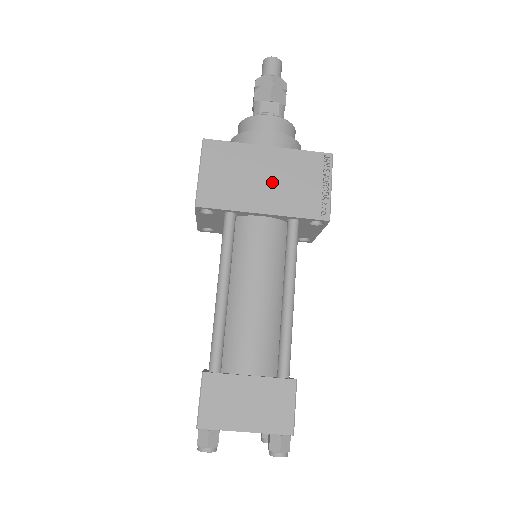
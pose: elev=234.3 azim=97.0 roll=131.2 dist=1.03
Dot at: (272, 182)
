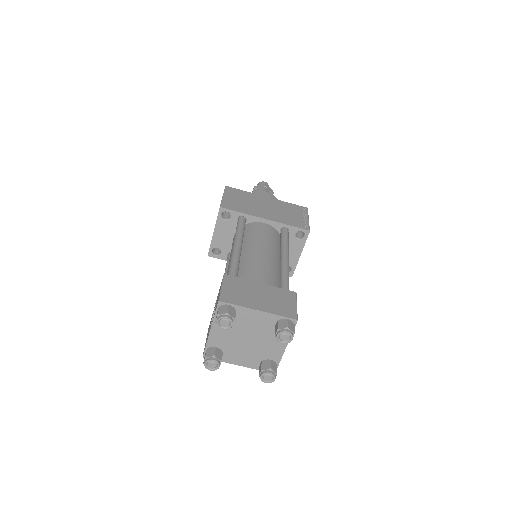
Dot at: (270, 209)
